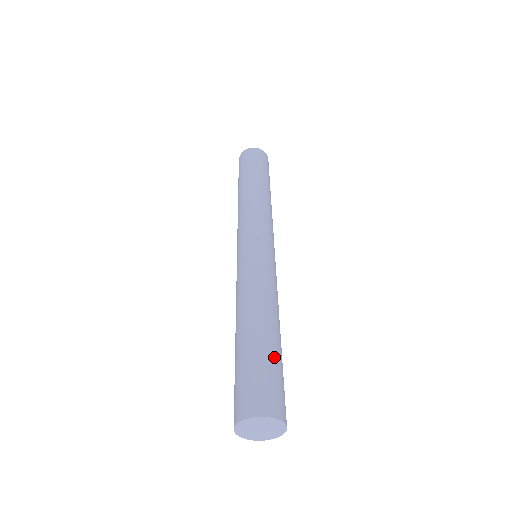
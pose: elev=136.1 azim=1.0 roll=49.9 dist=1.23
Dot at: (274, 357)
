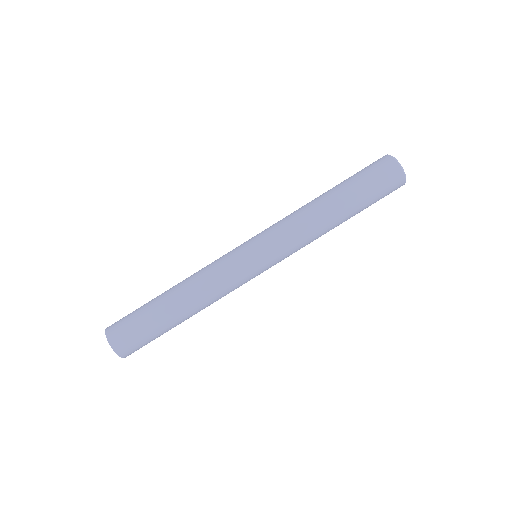
Dot at: occluded
